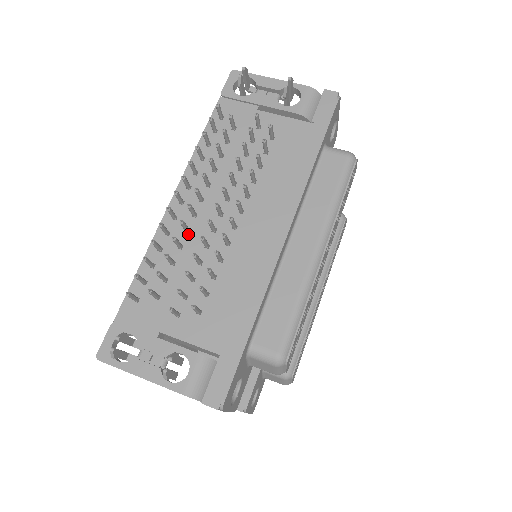
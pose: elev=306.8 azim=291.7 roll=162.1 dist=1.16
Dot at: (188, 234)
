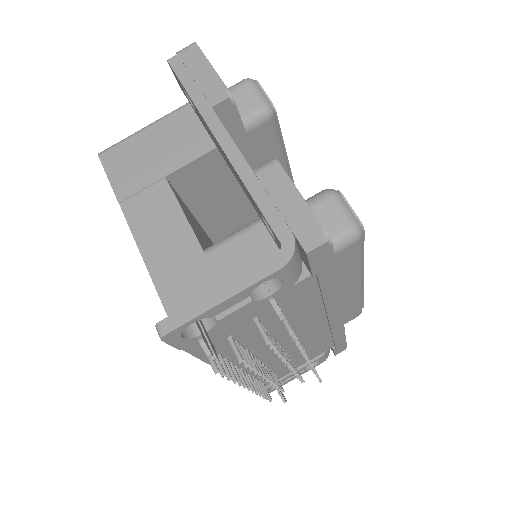
Dot at: (264, 365)
